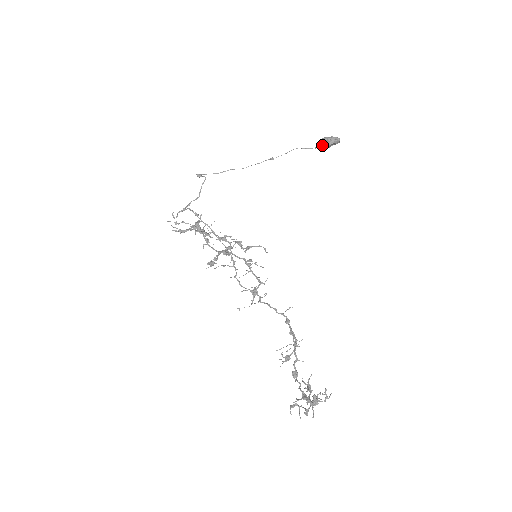
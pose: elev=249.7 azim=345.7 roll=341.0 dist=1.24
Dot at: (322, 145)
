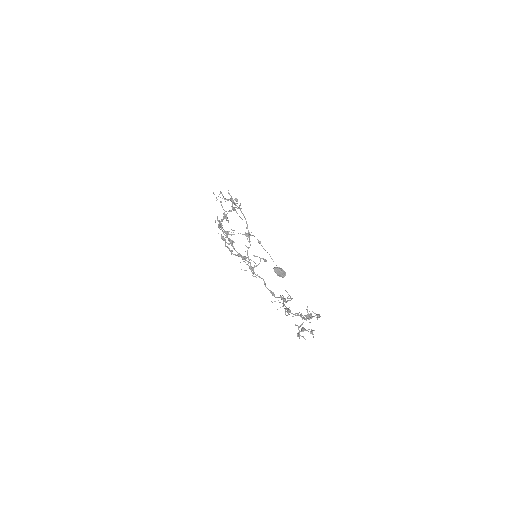
Dot at: (278, 268)
